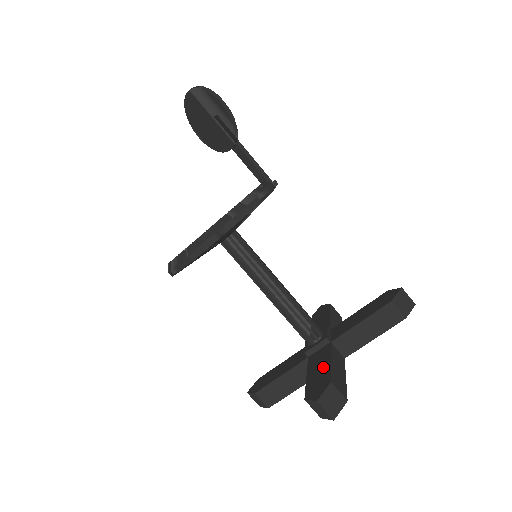
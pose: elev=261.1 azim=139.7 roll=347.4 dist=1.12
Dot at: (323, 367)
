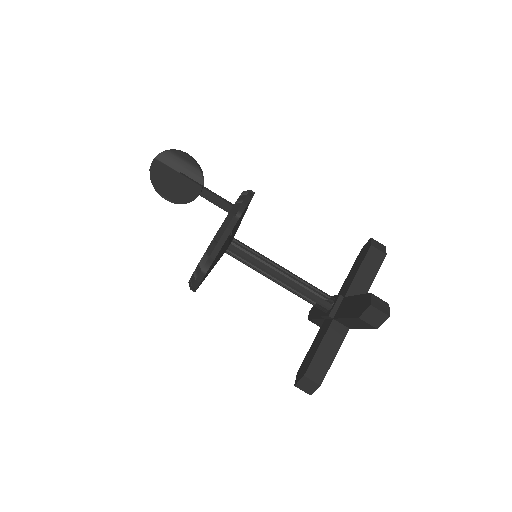
Dot at: (354, 301)
